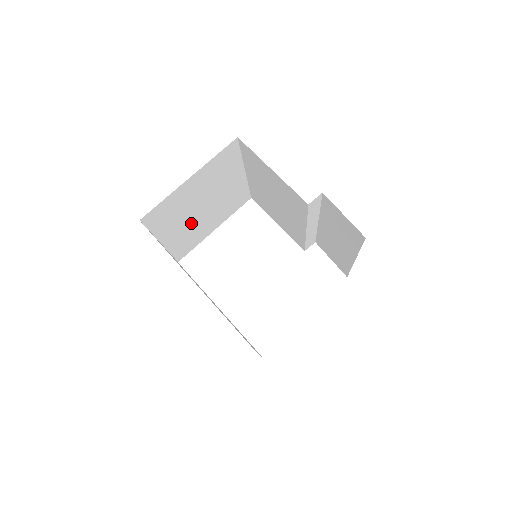
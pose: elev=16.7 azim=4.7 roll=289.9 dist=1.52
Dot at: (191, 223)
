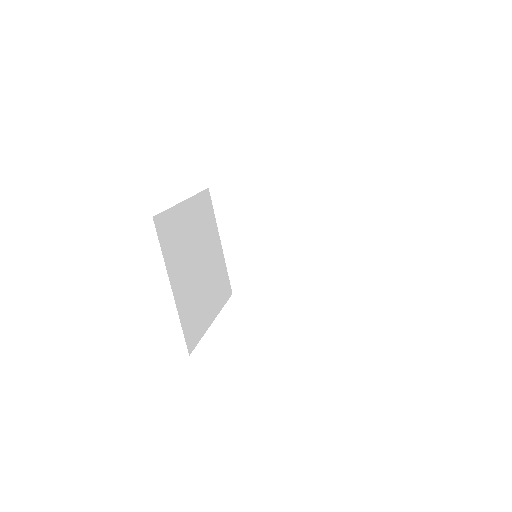
Dot at: (252, 246)
